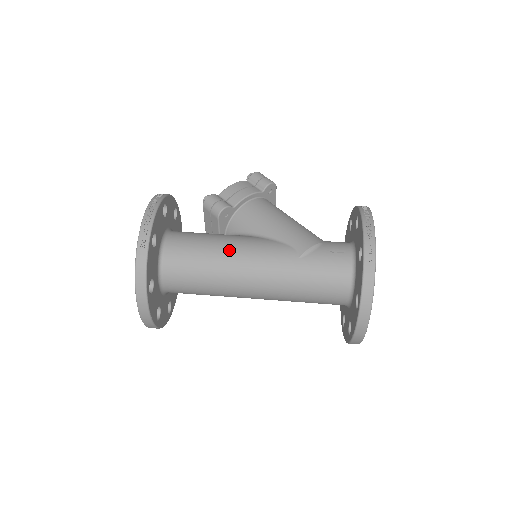
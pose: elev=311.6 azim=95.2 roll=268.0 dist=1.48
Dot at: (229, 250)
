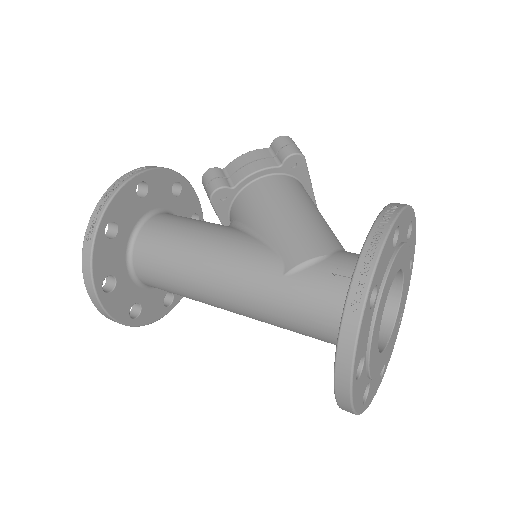
Dot at: (202, 250)
